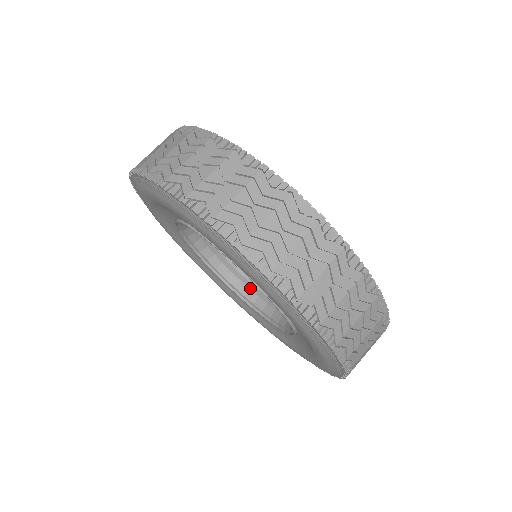
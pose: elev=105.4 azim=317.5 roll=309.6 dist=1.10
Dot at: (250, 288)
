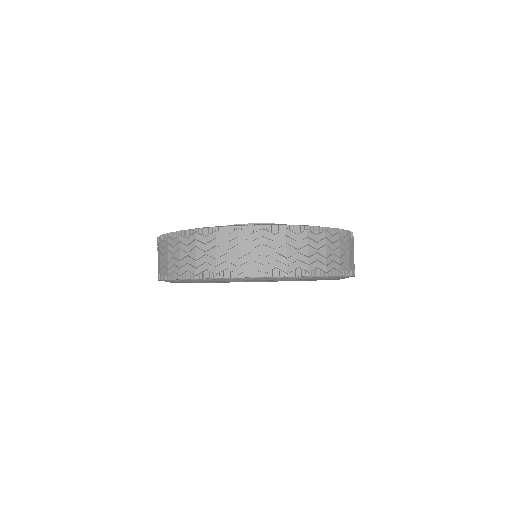
Dot at: occluded
